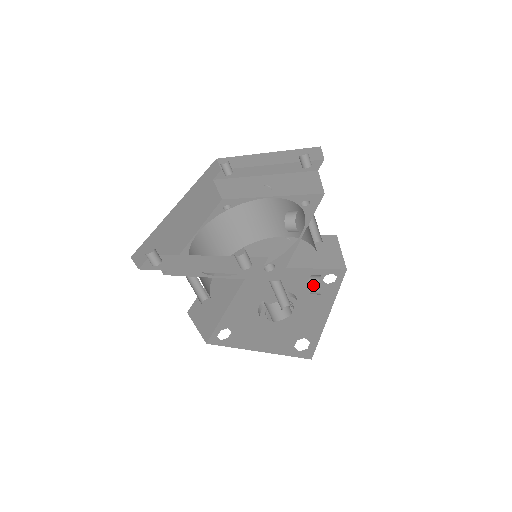
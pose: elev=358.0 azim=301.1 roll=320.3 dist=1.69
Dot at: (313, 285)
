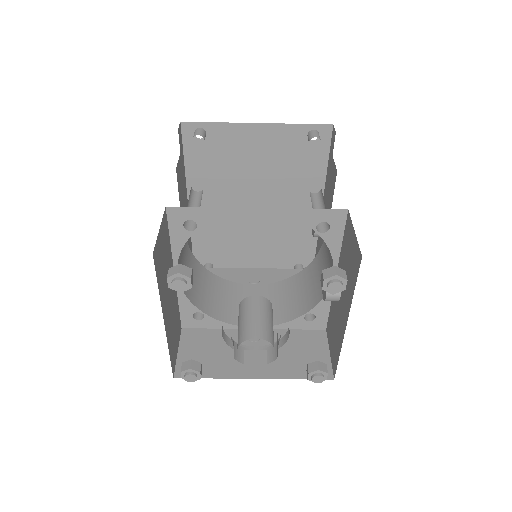
Dot at: occluded
